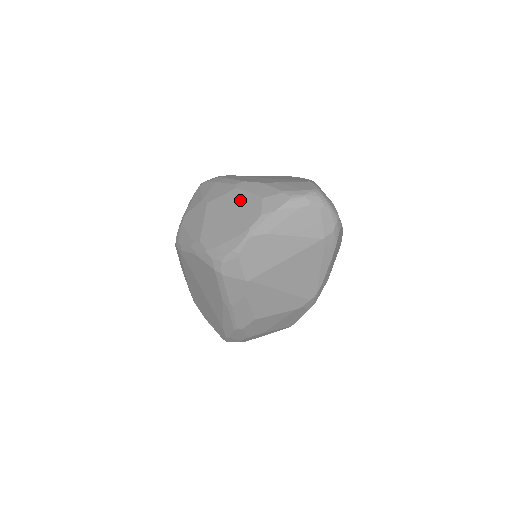
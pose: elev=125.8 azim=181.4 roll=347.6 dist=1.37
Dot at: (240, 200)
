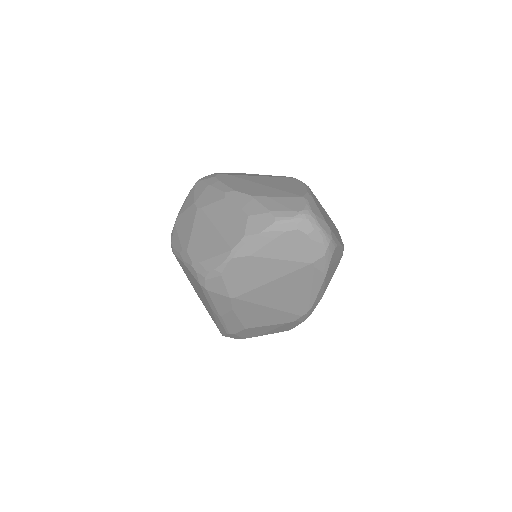
Dot at: (227, 213)
